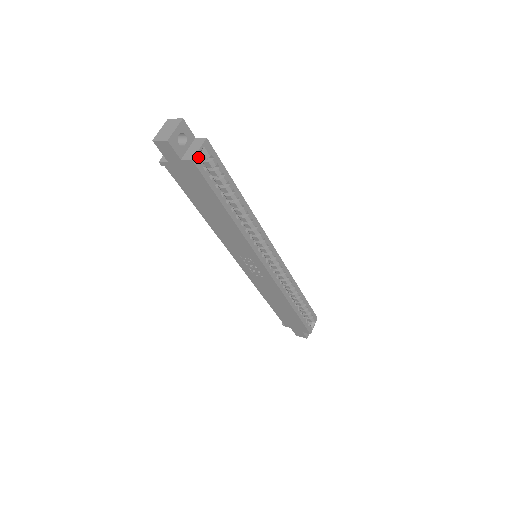
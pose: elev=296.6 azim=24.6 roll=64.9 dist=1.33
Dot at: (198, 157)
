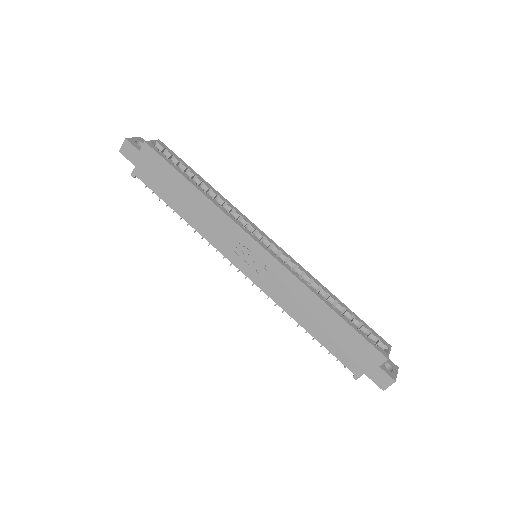
Dot at: (151, 143)
